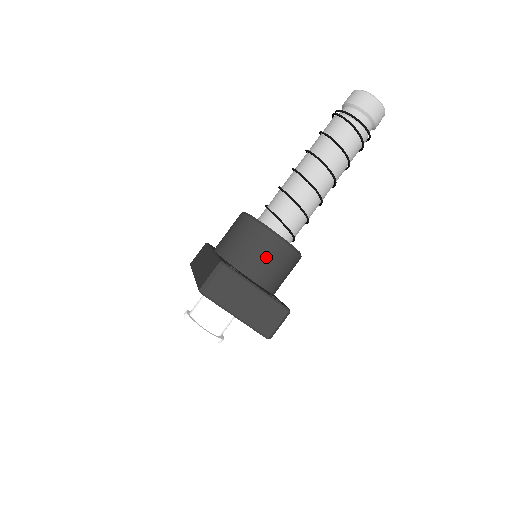
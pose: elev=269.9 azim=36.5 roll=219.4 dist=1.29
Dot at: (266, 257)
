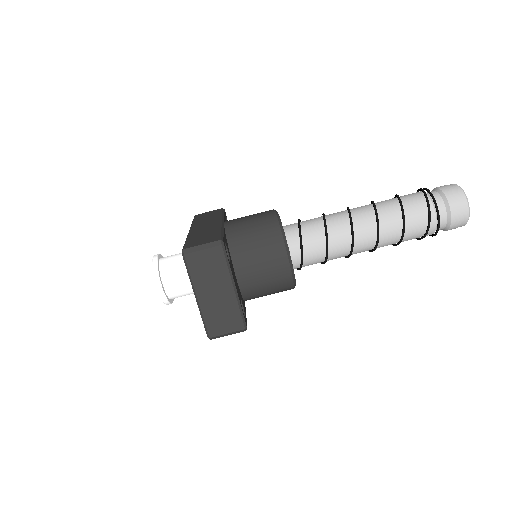
Dot at: (264, 266)
